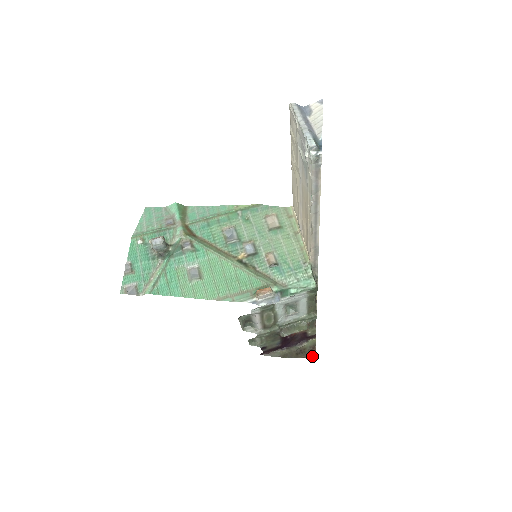
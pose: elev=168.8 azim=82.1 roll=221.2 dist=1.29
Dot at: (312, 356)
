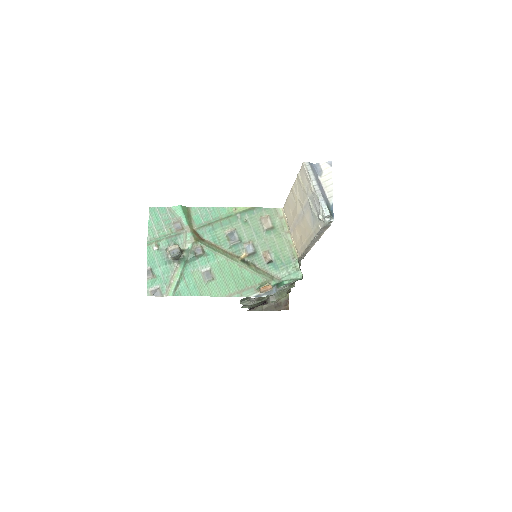
Dot at: (287, 308)
